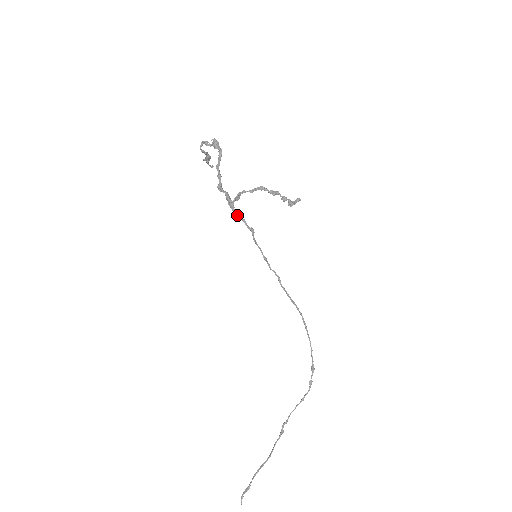
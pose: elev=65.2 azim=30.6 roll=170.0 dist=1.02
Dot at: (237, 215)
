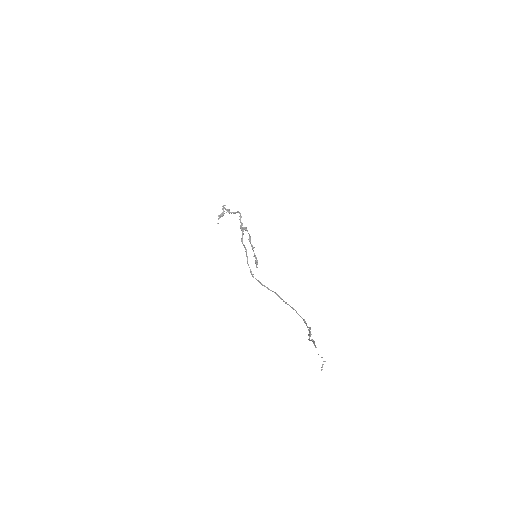
Dot at: occluded
